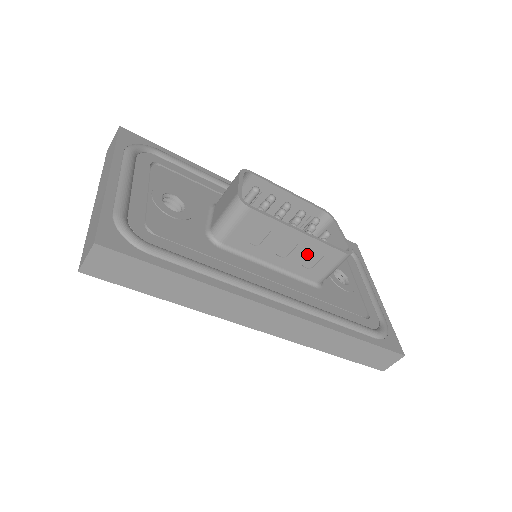
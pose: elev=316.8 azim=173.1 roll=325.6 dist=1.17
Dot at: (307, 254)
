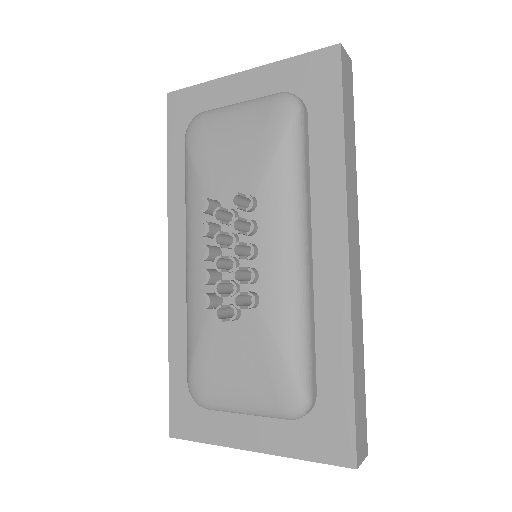
Dot at: occluded
